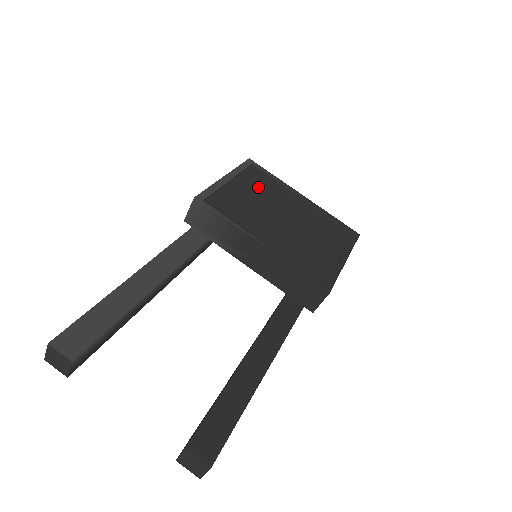
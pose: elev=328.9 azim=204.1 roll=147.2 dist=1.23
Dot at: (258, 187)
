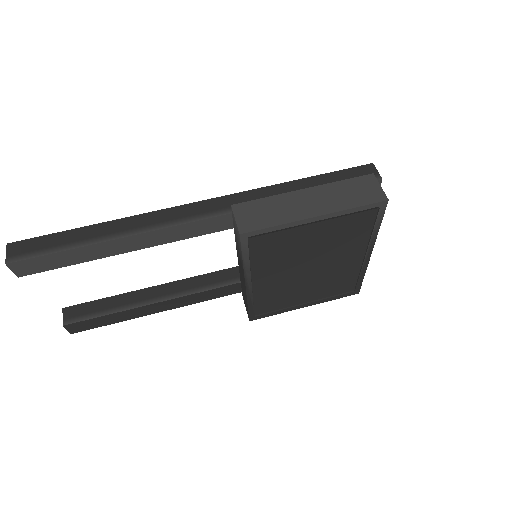
Dot at: (337, 234)
